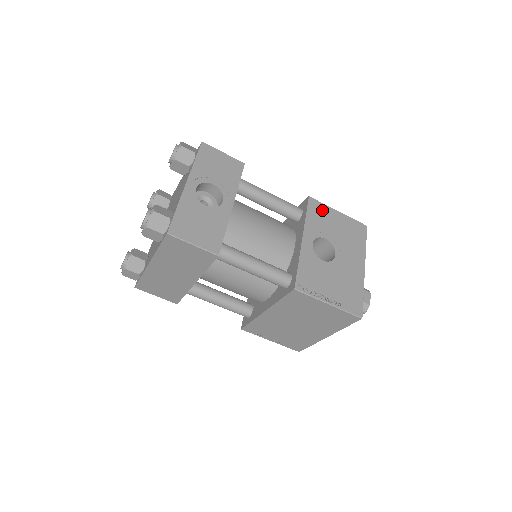
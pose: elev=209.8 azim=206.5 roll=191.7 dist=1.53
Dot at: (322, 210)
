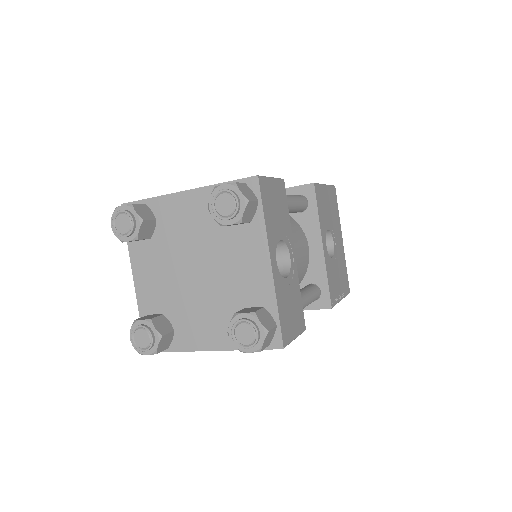
Dot at: (321, 194)
